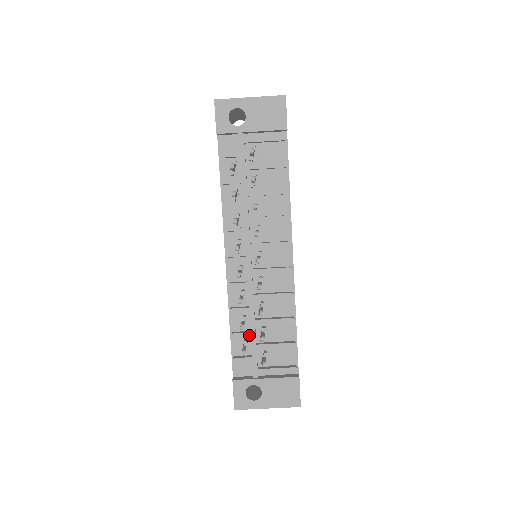
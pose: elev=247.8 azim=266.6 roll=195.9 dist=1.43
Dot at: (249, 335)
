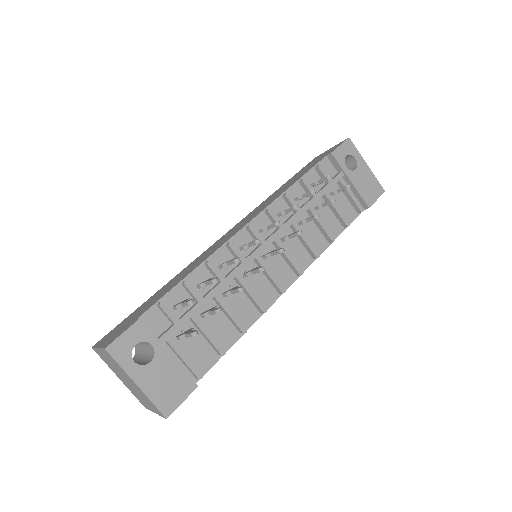
Dot at: (200, 298)
